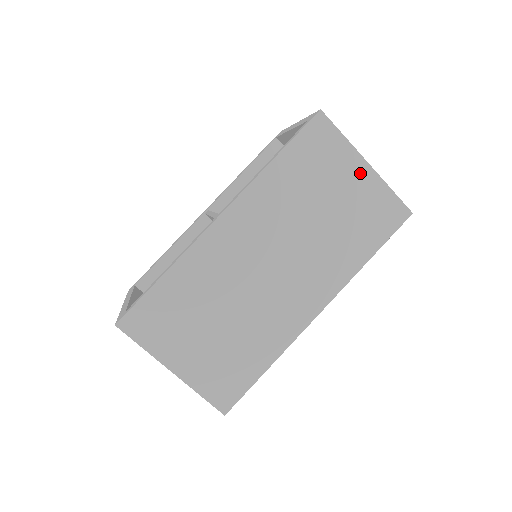
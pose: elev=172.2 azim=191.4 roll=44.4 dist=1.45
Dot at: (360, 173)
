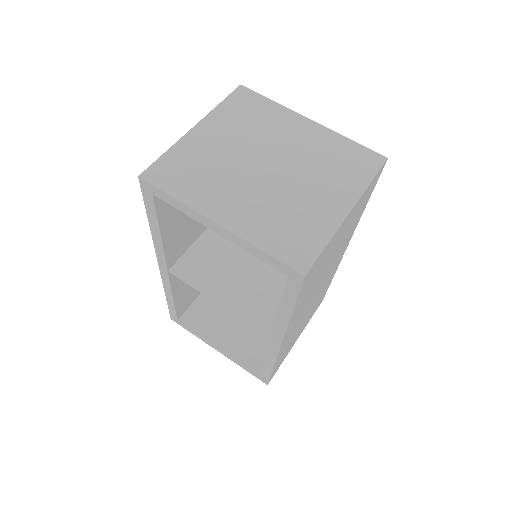
Dot at: (347, 221)
